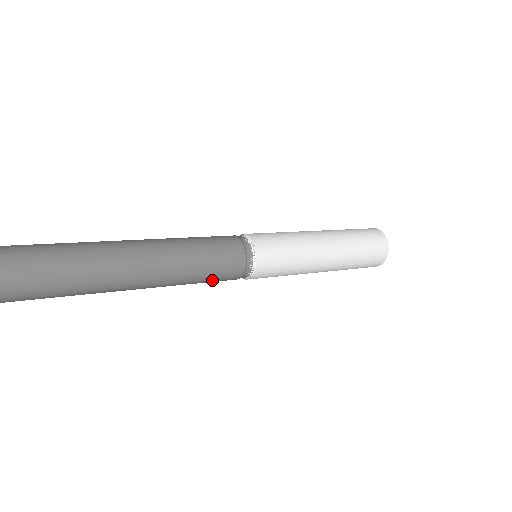
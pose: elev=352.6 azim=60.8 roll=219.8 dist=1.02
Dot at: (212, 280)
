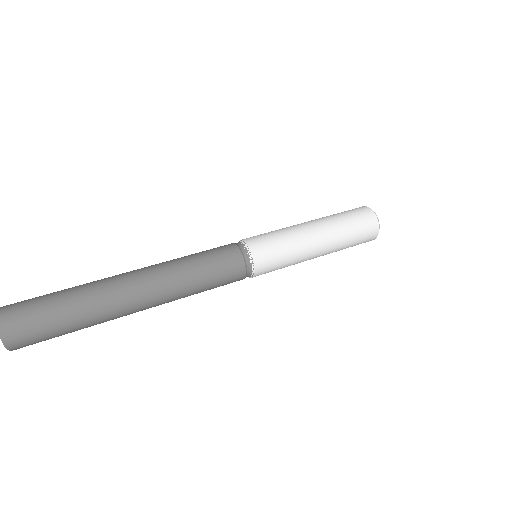
Dot at: occluded
